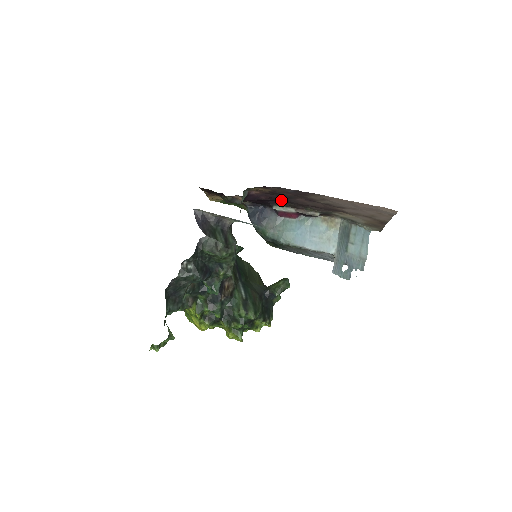
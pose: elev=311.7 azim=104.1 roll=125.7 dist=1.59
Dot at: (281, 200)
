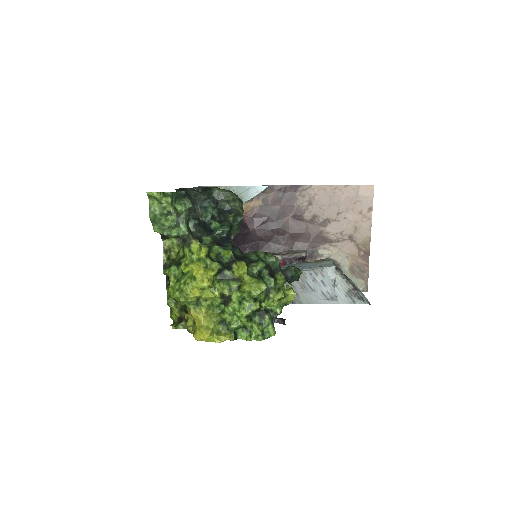
Dot at: (268, 234)
